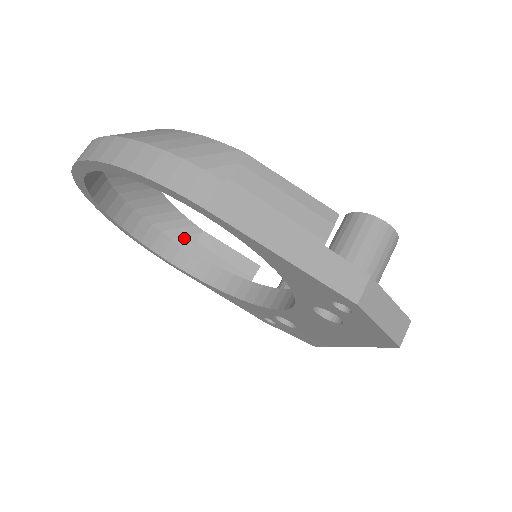
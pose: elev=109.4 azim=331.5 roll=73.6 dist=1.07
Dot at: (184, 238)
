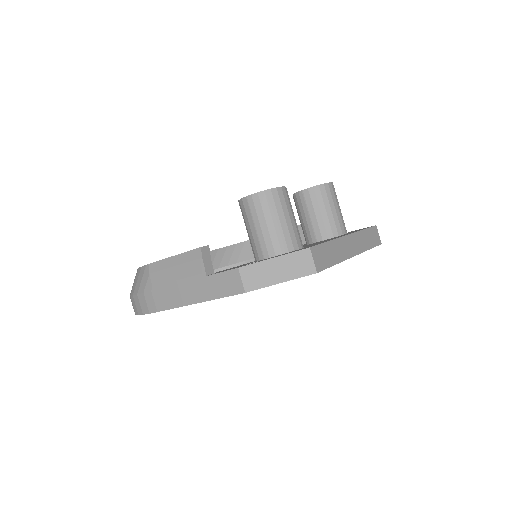
Dot at: occluded
